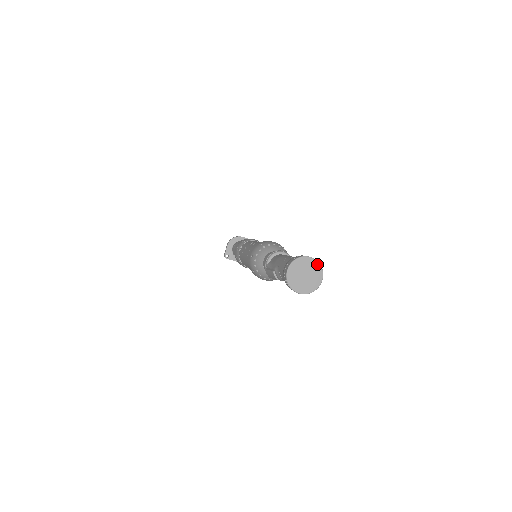
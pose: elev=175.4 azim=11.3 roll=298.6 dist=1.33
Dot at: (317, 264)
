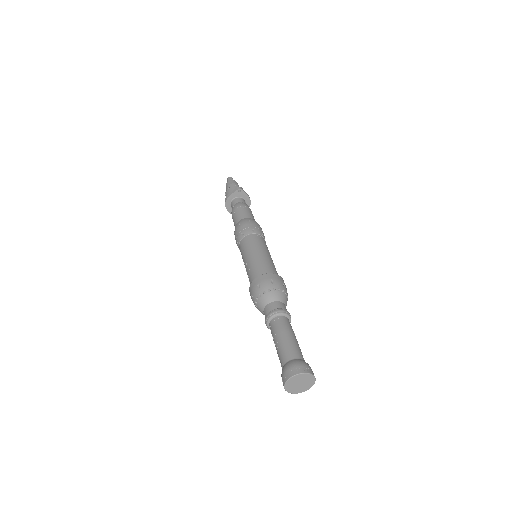
Dot at: (299, 375)
